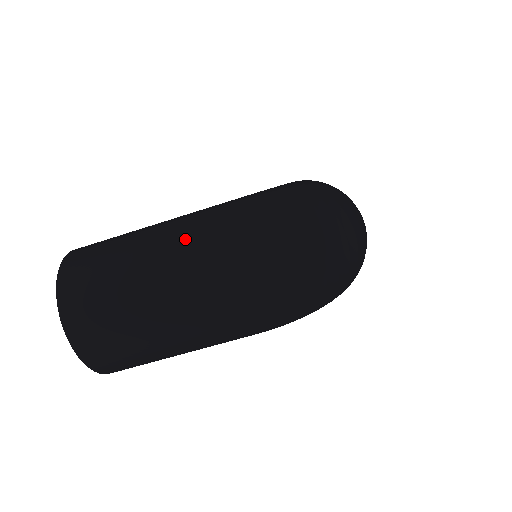
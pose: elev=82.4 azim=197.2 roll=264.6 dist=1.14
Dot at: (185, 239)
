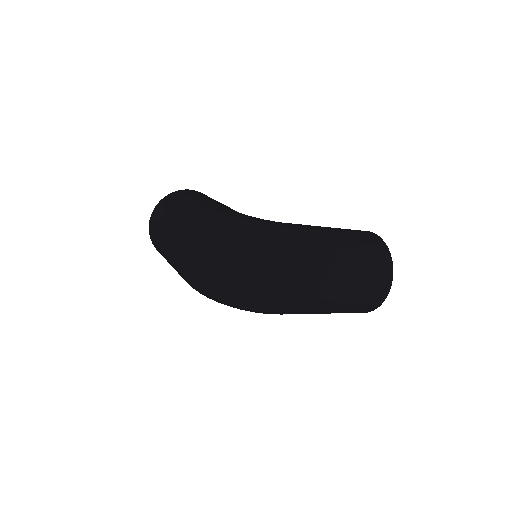
Dot at: (187, 215)
